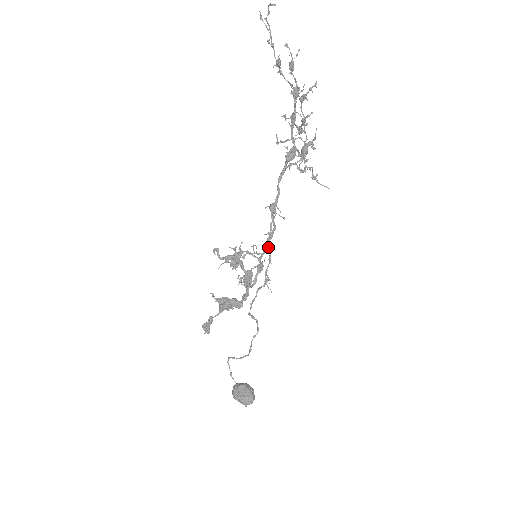
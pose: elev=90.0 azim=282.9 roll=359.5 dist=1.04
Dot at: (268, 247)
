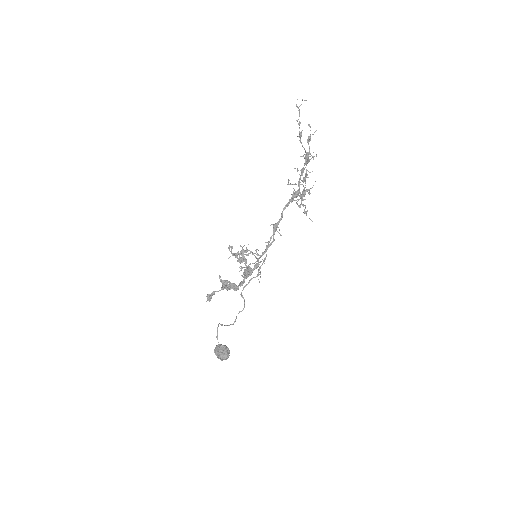
Dot at: occluded
